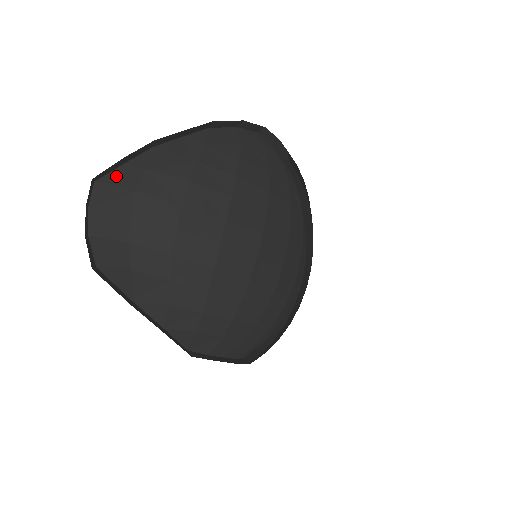
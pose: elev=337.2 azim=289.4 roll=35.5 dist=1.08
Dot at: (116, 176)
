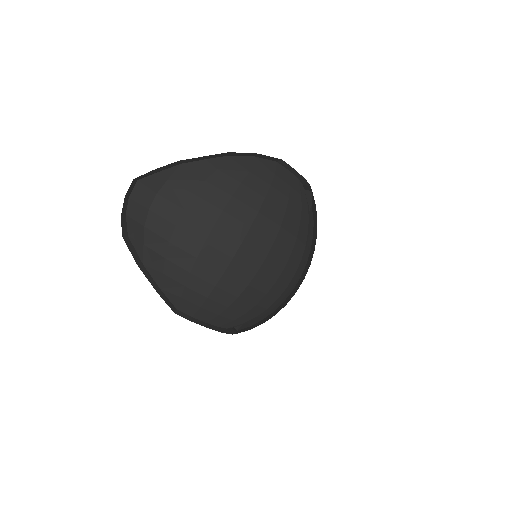
Dot at: (150, 180)
